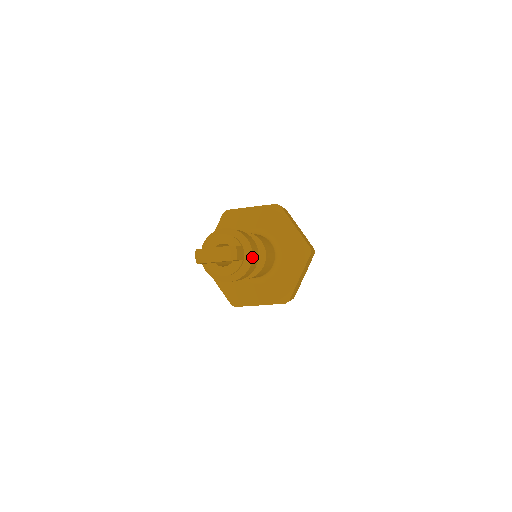
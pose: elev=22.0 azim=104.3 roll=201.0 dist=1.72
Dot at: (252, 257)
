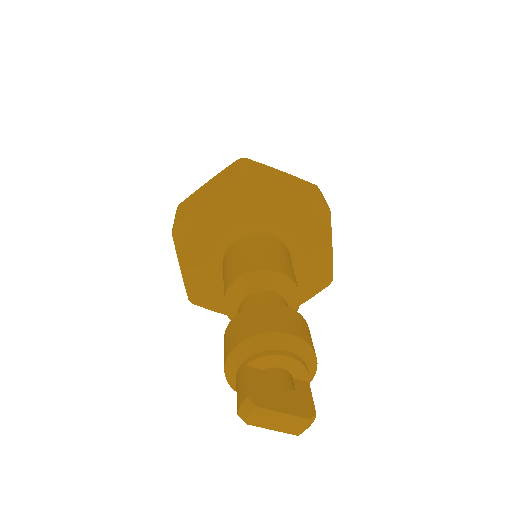
Dot at: occluded
